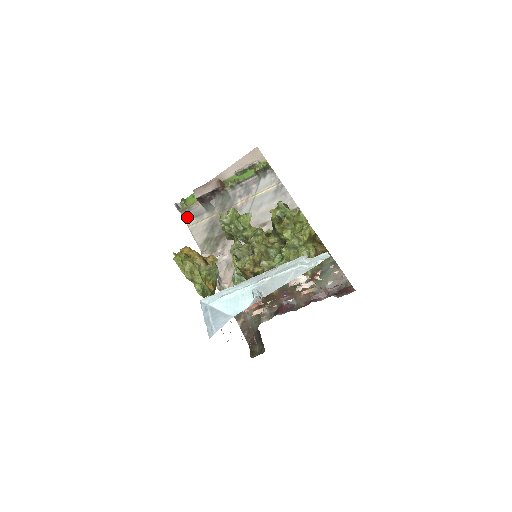
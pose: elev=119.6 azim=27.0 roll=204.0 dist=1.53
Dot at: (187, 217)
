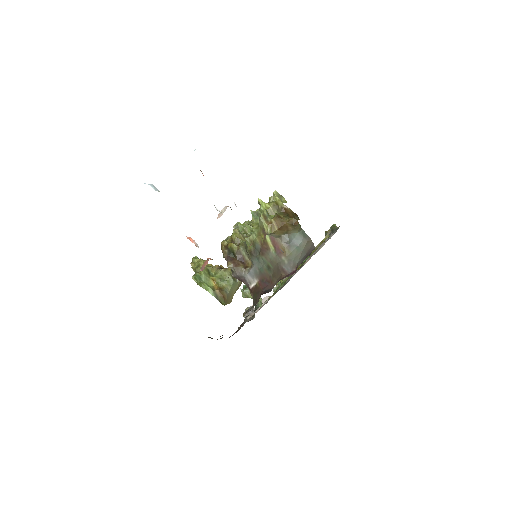
Dot at: occluded
